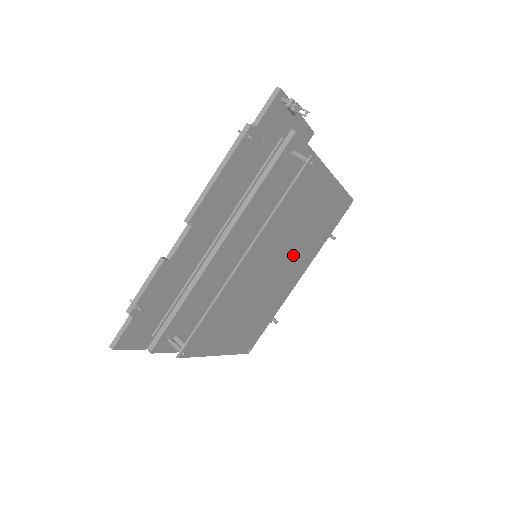
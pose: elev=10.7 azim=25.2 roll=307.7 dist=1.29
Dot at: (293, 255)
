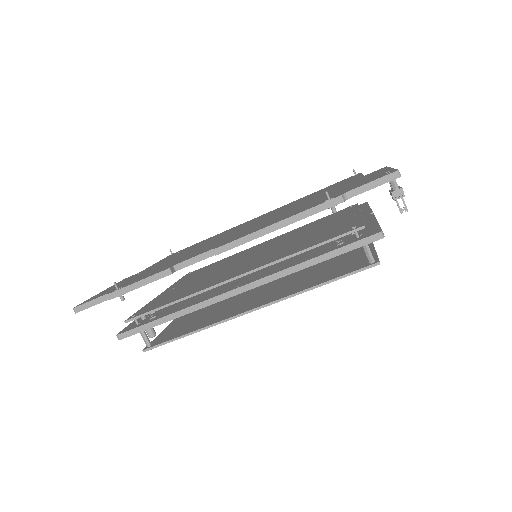
Dot at: occluded
